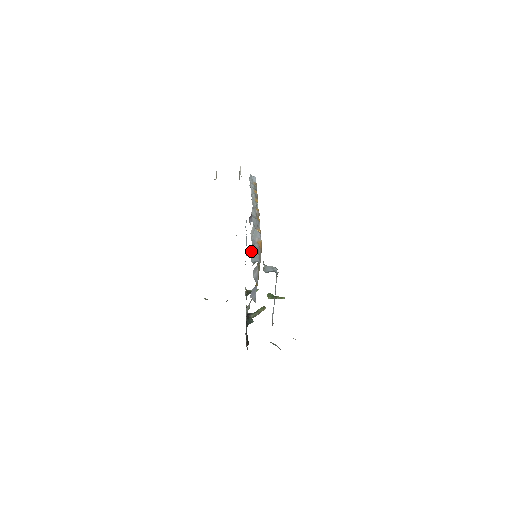
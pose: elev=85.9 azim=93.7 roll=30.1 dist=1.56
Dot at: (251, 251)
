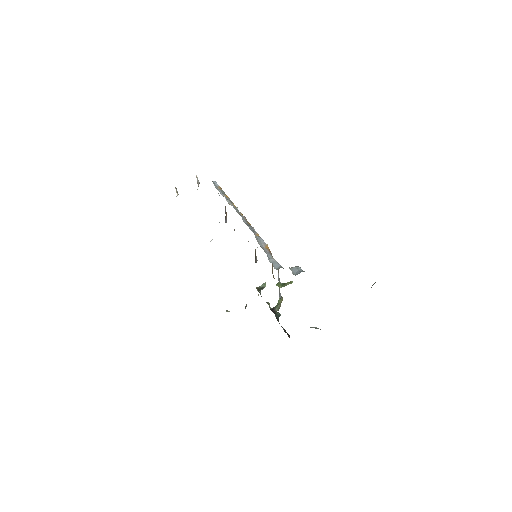
Dot at: (268, 259)
